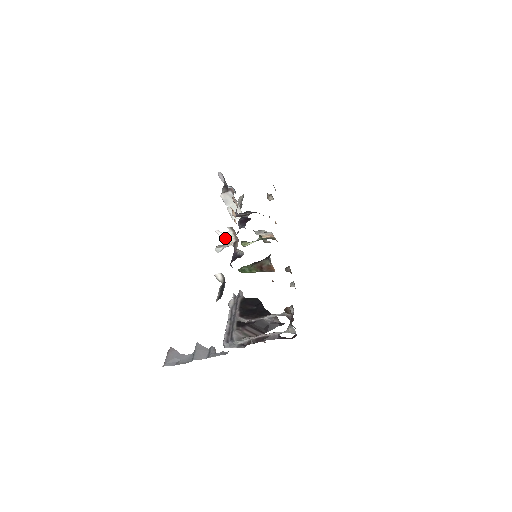
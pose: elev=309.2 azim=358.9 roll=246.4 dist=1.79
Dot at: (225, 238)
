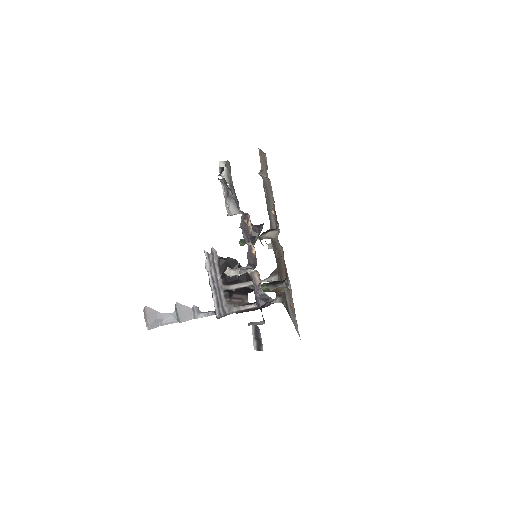
Dot at: occluded
